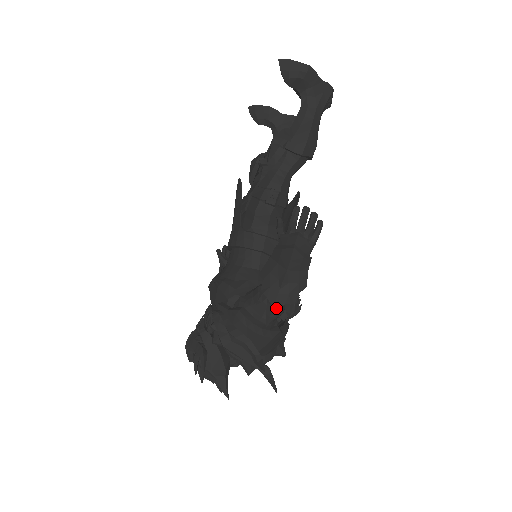
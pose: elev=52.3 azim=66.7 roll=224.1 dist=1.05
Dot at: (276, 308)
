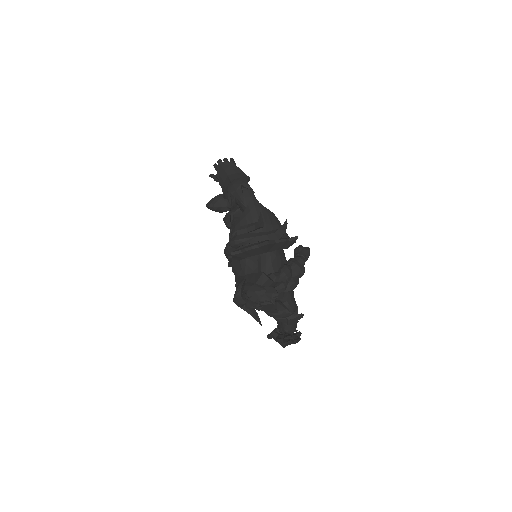
Dot at: (238, 190)
